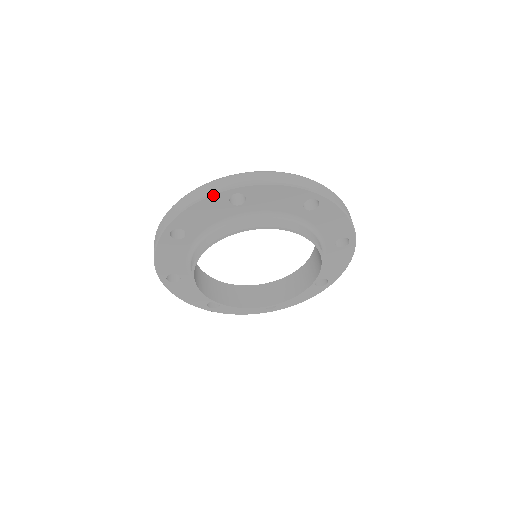
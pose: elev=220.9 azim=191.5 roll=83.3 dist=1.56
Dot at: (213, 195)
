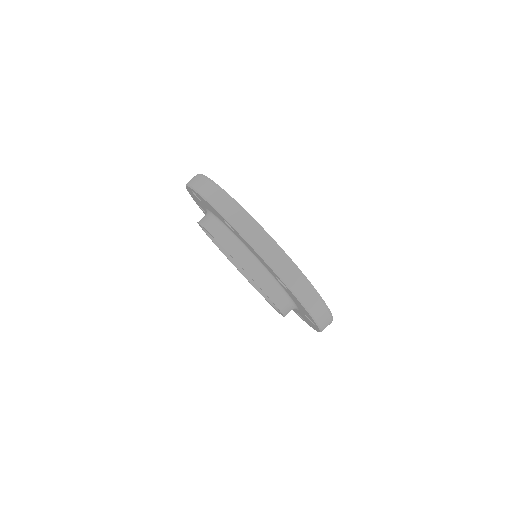
Dot at: (212, 206)
